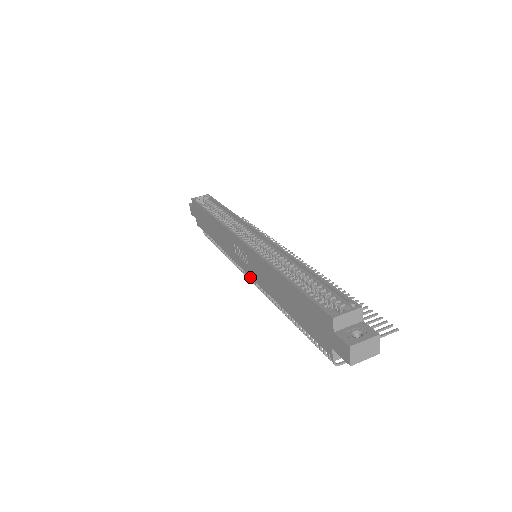
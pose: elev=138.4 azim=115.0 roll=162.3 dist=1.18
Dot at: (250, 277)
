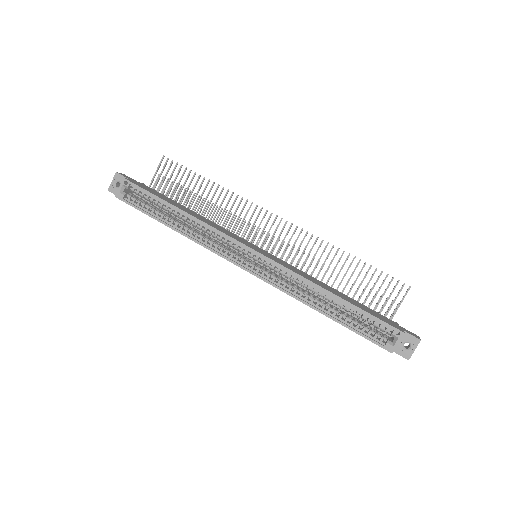
Dot at: occluded
